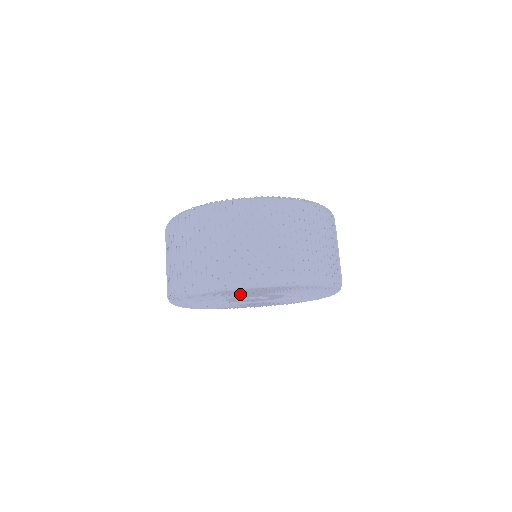
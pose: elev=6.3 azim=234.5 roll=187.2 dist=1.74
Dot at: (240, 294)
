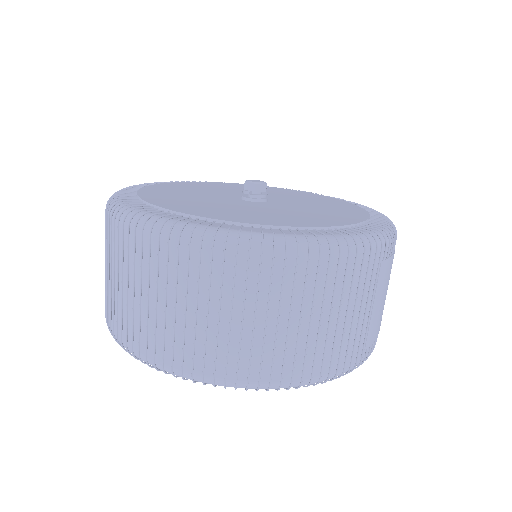
Dot at: occluded
